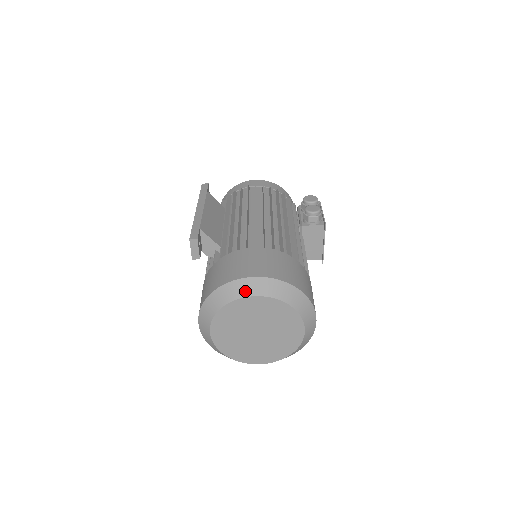
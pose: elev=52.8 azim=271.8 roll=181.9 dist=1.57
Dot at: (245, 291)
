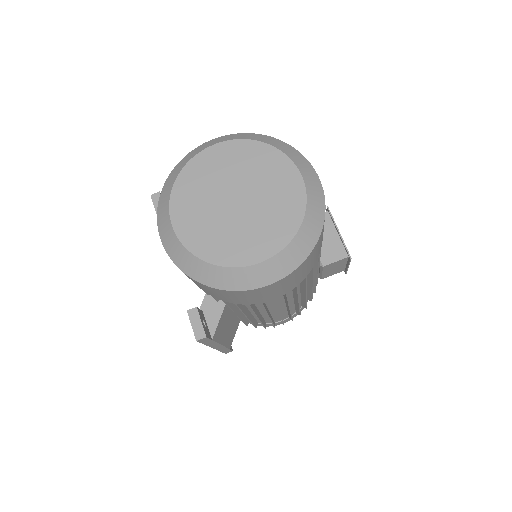
Dot at: (202, 148)
